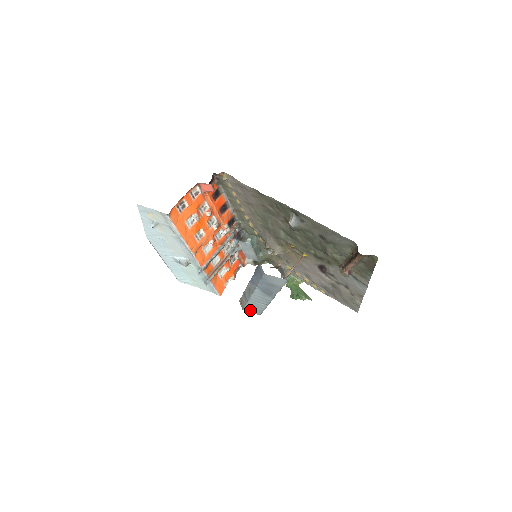
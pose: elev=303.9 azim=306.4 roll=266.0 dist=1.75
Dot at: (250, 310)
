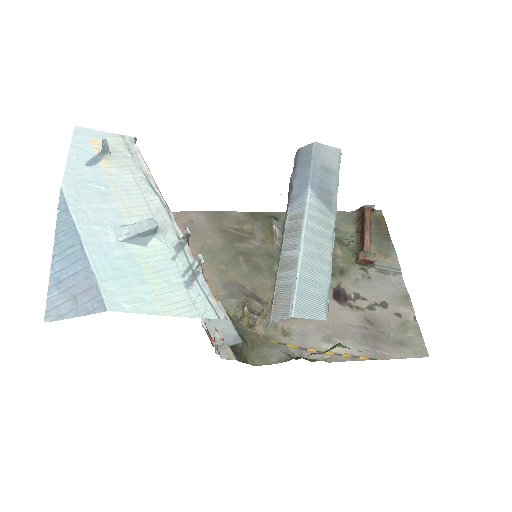
Dot at: (306, 305)
